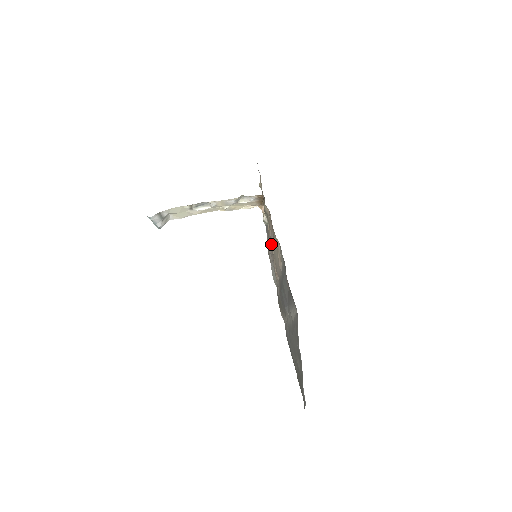
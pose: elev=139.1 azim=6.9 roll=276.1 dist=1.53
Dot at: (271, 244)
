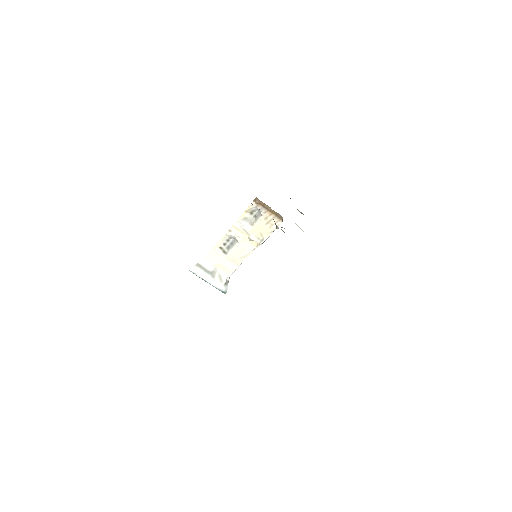
Dot at: occluded
